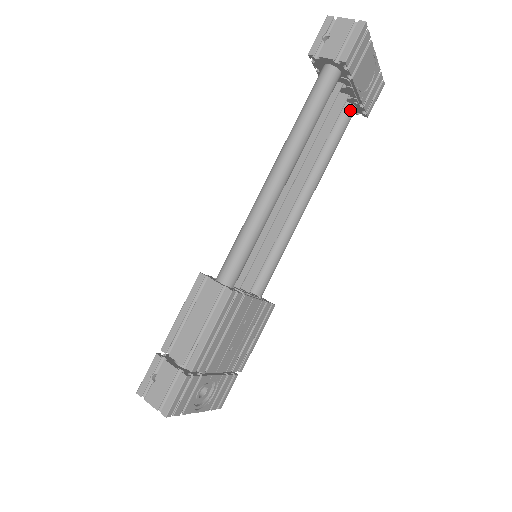
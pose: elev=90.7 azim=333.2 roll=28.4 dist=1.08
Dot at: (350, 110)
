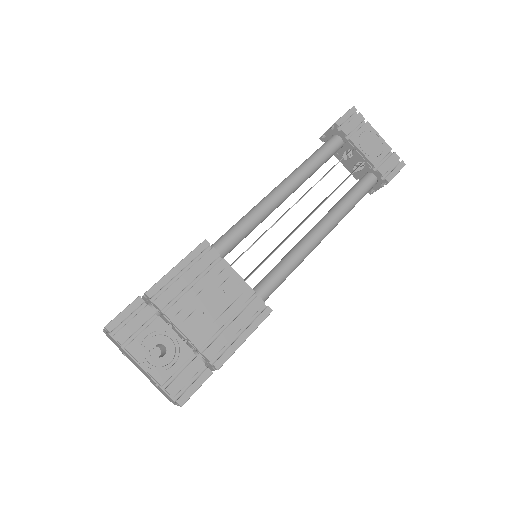
Dot at: (368, 177)
